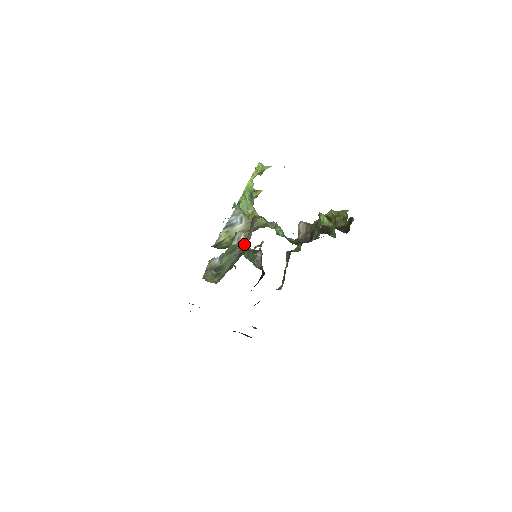
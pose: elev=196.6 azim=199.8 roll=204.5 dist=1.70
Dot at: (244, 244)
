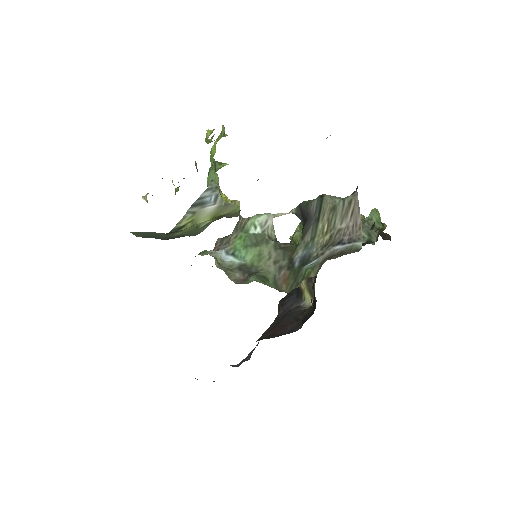
Dot at: (337, 233)
